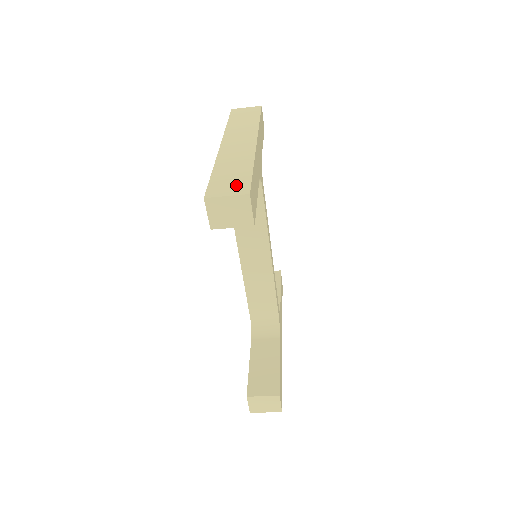
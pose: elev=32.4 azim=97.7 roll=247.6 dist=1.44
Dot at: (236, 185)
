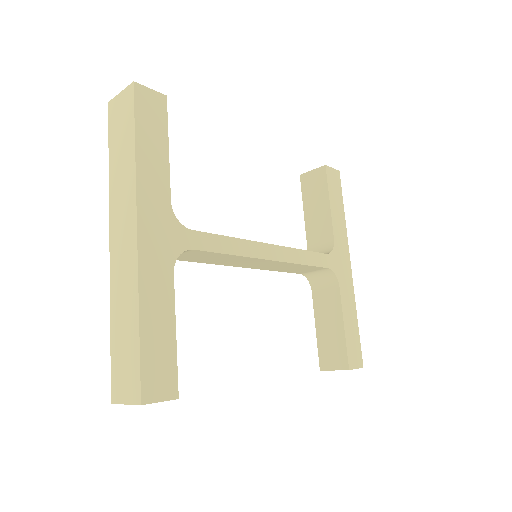
Dot at: (129, 377)
